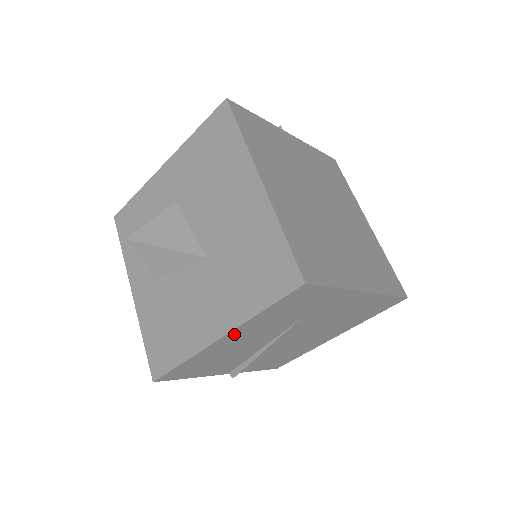
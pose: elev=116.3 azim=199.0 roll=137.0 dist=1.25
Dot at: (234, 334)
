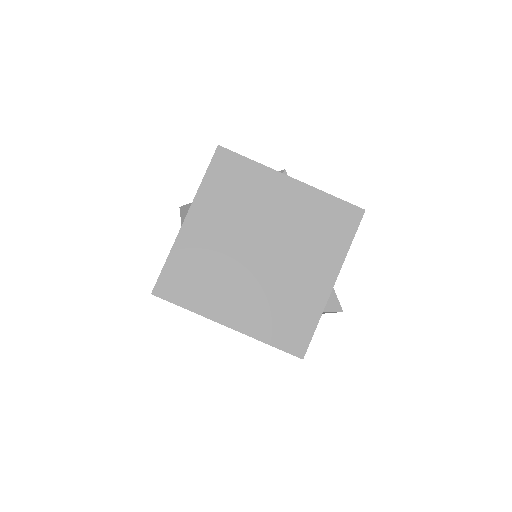
Dot at: occluded
